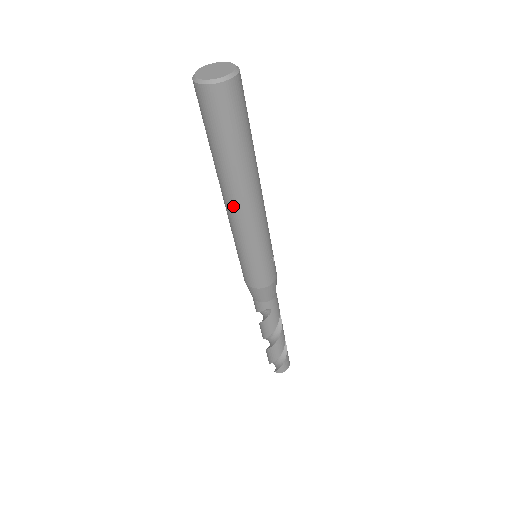
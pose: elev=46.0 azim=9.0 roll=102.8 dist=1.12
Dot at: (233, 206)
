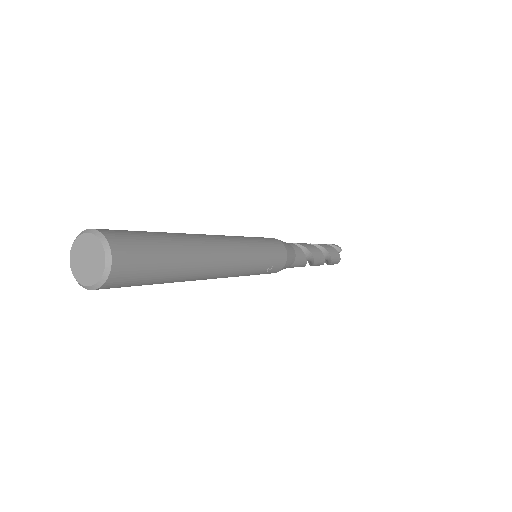
Dot at: occluded
